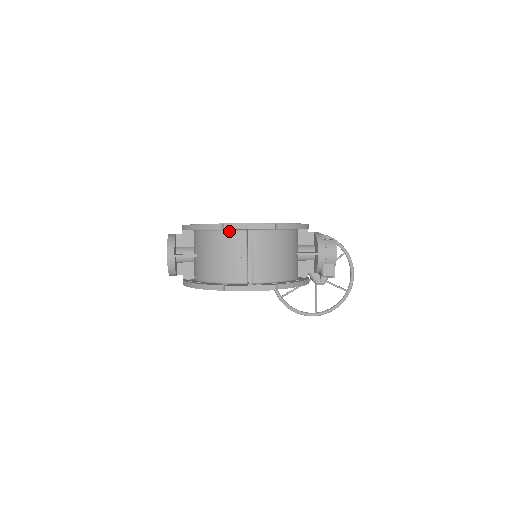
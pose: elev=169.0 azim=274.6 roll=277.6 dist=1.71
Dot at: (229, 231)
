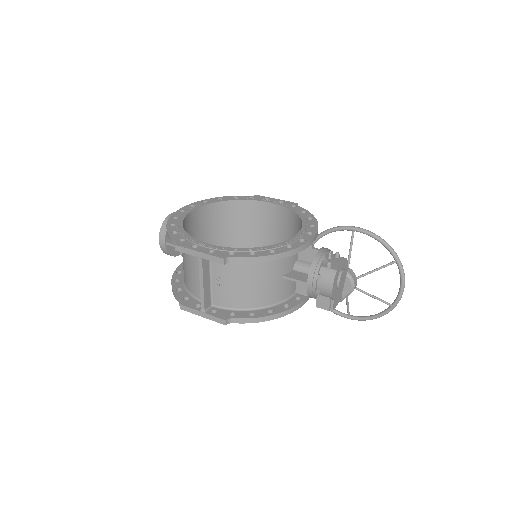
Dot at: occluded
